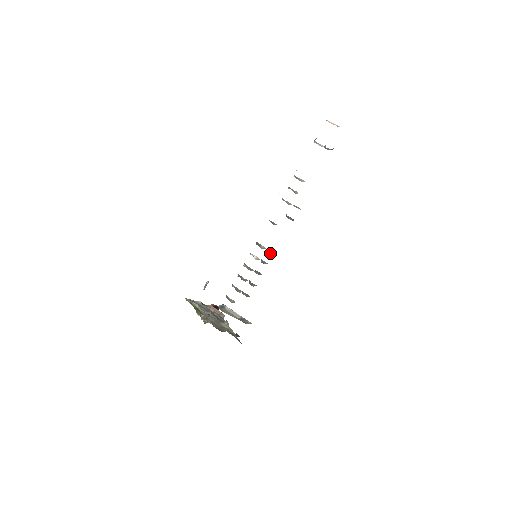
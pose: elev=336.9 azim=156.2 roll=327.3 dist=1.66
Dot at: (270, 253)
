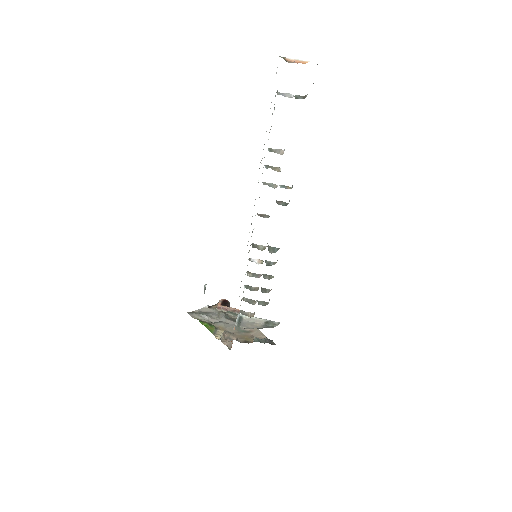
Dot at: (273, 252)
